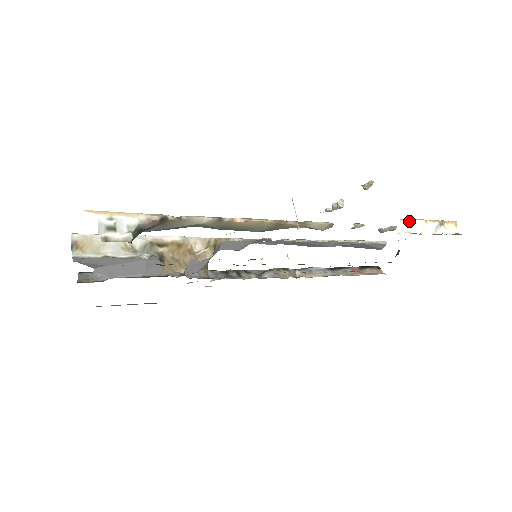
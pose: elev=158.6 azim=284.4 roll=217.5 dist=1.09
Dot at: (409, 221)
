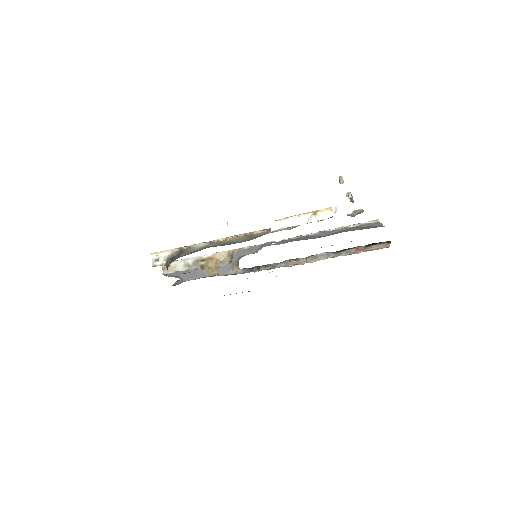
Dot at: (282, 220)
